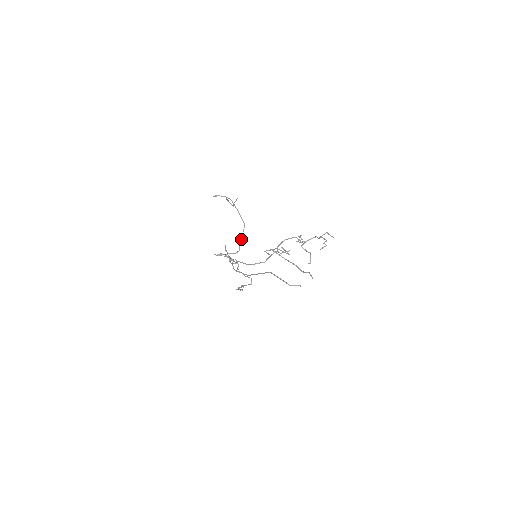
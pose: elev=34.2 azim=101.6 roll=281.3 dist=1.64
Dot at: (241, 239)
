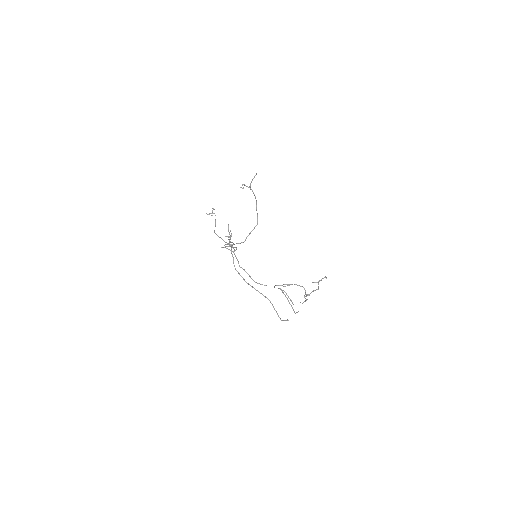
Dot at: occluded
